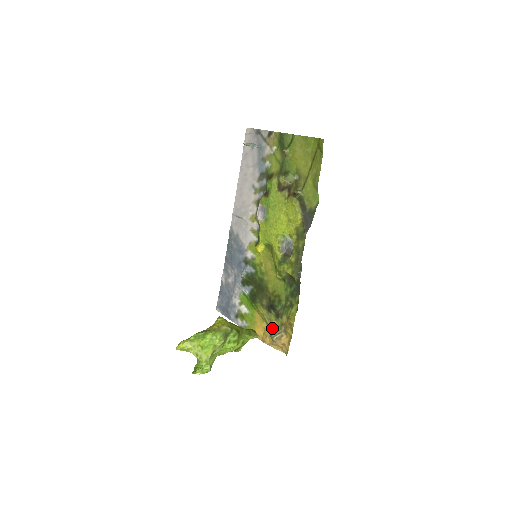
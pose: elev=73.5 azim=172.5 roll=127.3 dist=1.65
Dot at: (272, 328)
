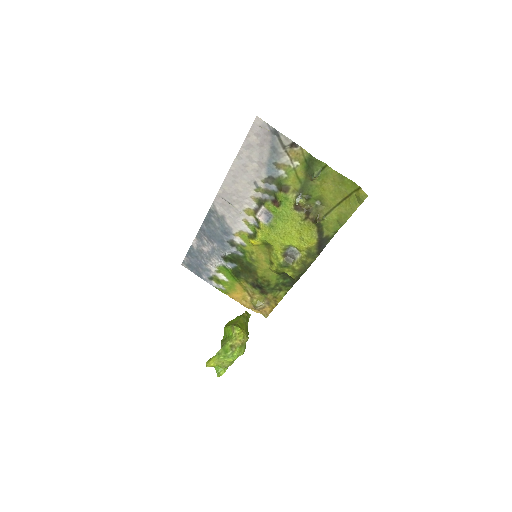
Dot at: (254, 298)
